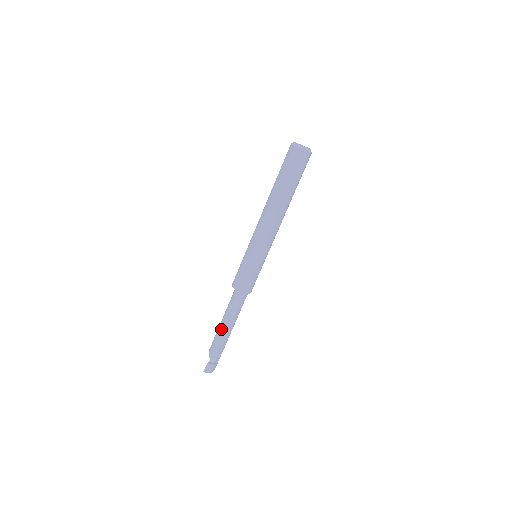
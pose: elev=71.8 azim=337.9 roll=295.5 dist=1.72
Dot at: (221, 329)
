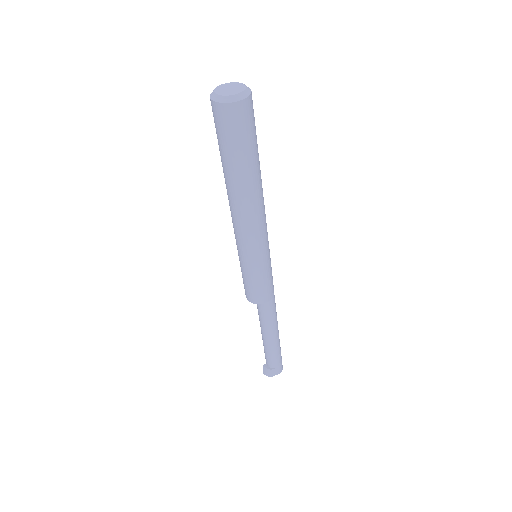
Dot at: occluded
